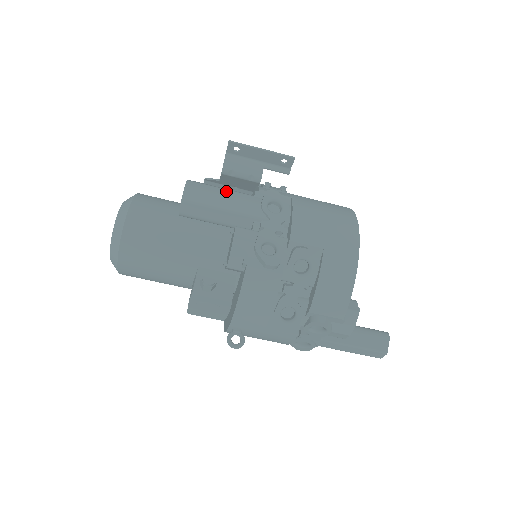
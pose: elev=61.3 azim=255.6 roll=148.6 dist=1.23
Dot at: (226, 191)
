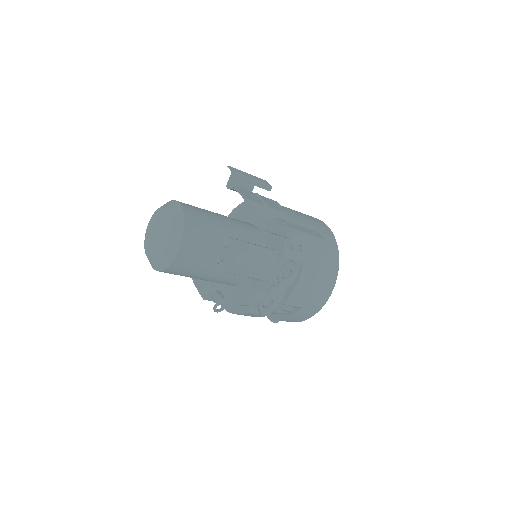
Dot at: (259, 261)
